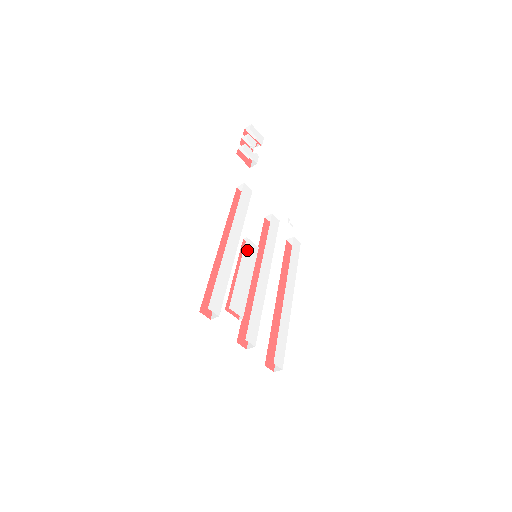
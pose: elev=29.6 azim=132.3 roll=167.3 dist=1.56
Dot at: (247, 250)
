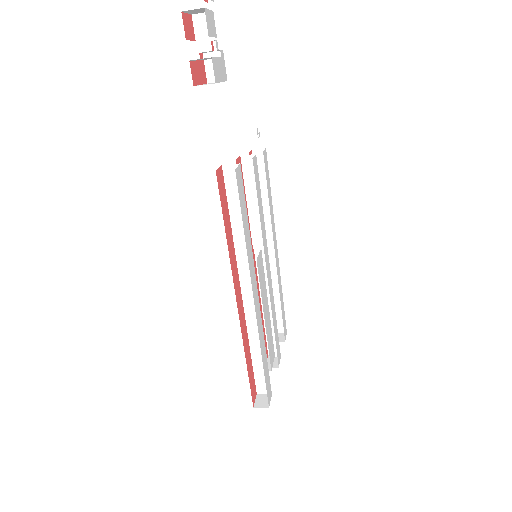
Dot at: (260, 277)
